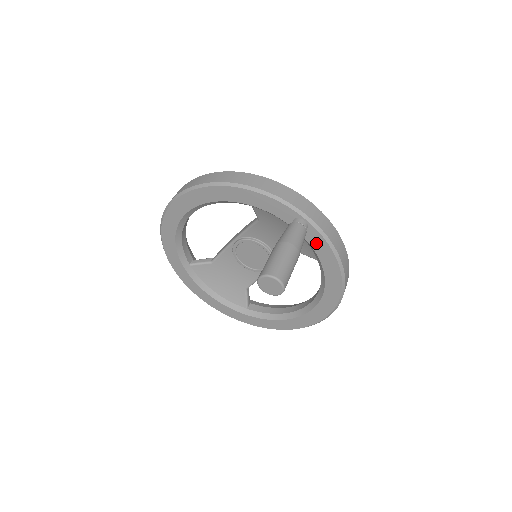
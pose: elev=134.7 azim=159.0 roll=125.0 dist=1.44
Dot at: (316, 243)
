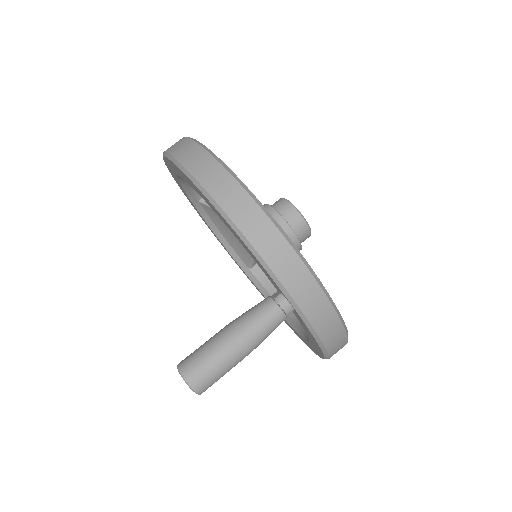
Dot at: (302, 323)
